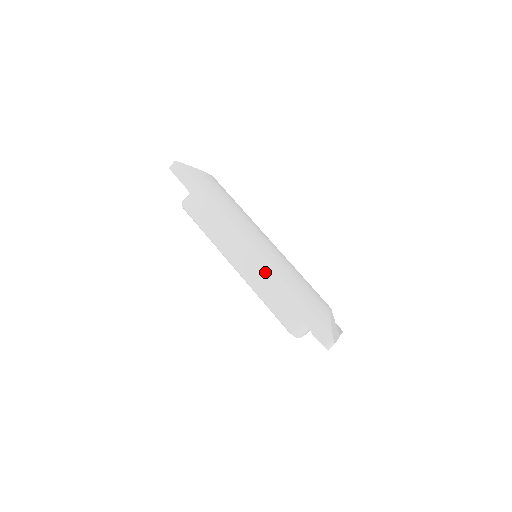
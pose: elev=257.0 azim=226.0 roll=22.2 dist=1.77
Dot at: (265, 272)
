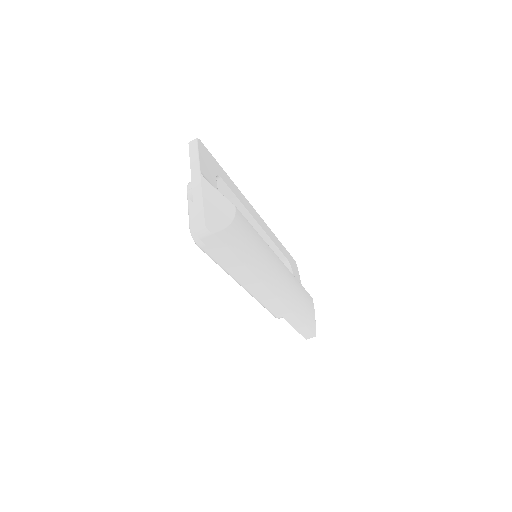
Dot at: (280, 310)
